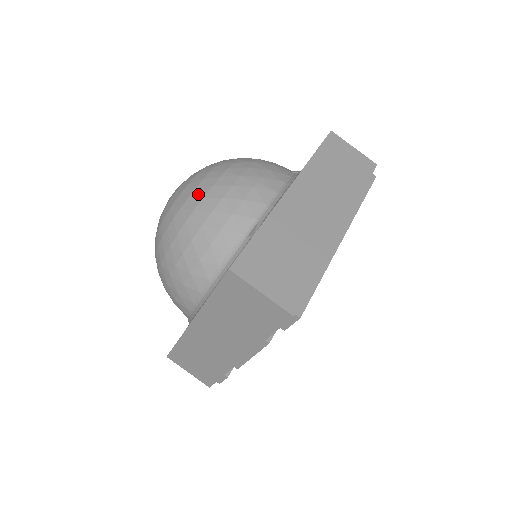
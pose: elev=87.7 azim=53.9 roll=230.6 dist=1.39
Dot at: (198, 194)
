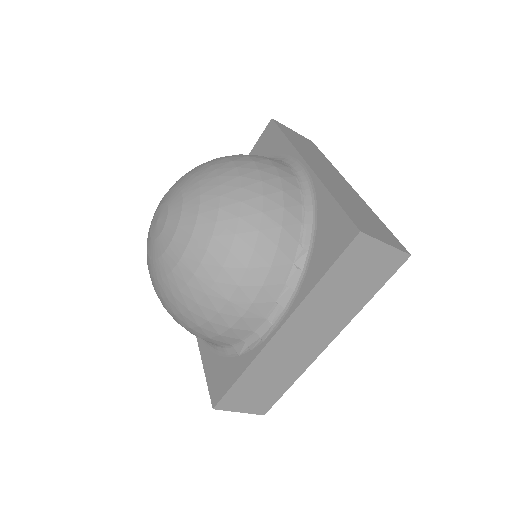
Dot at: (183, 302)
